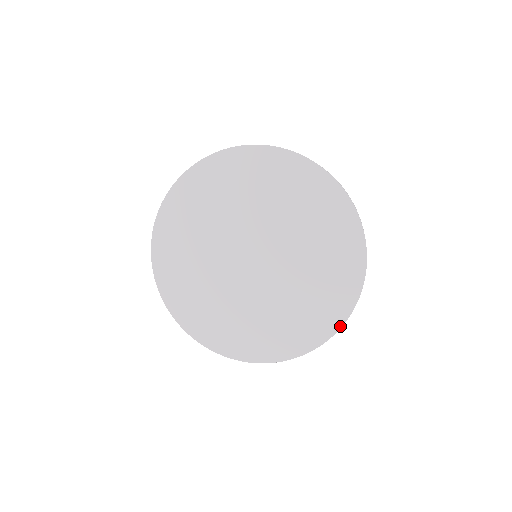
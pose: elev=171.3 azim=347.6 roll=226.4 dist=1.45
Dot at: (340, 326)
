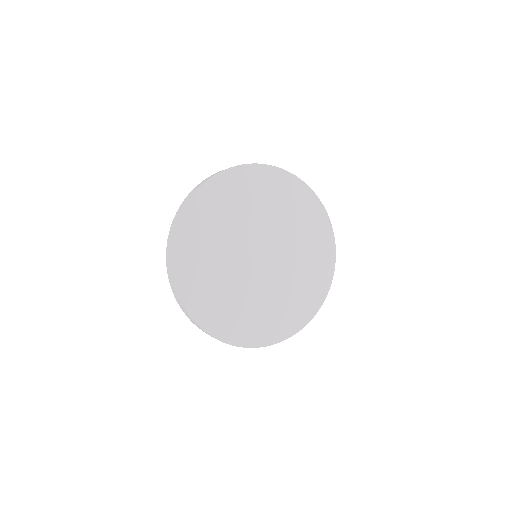
Dot at: (331, 280)
